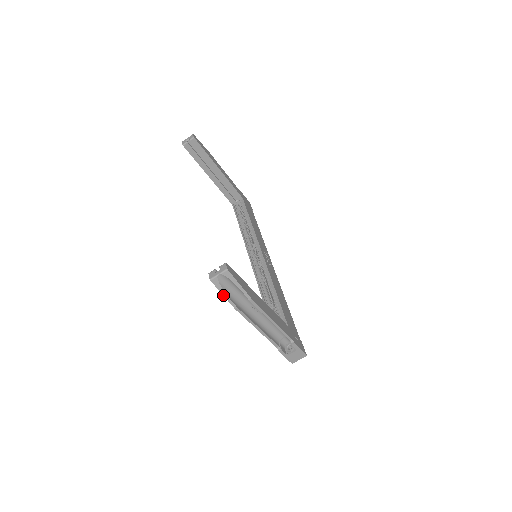
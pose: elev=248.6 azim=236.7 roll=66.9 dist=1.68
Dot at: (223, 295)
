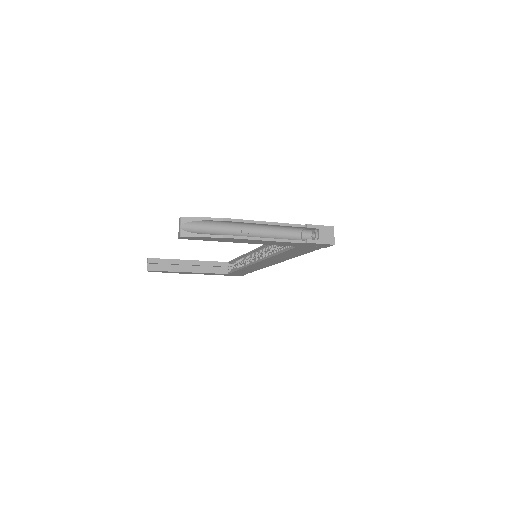
Dot at: (202, 237)
